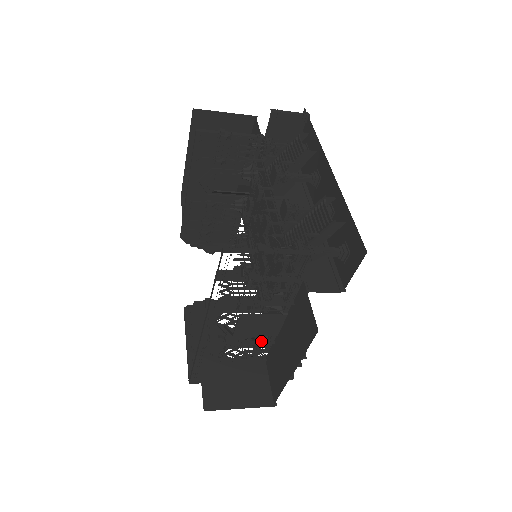
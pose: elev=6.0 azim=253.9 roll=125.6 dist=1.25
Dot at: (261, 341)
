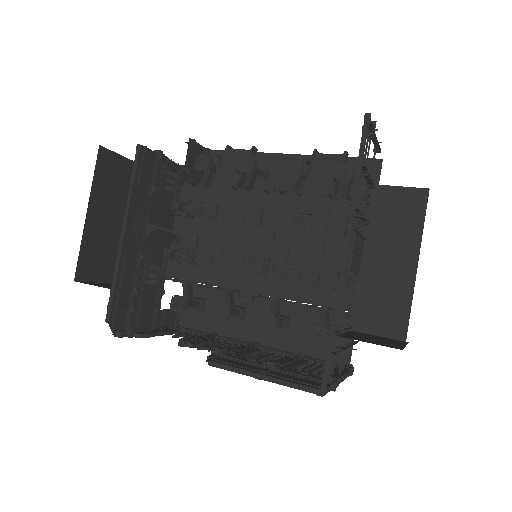
Dot at: (352, 289)
